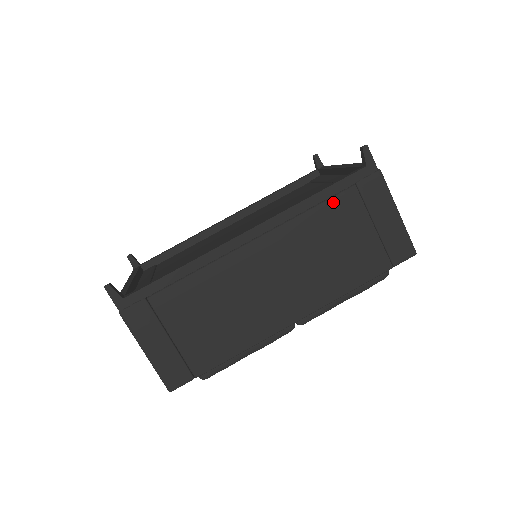
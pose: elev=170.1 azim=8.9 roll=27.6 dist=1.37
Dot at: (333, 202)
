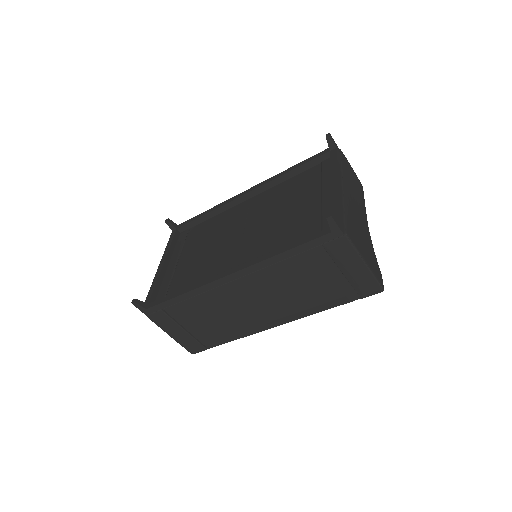
Dot at: (301, 257)
